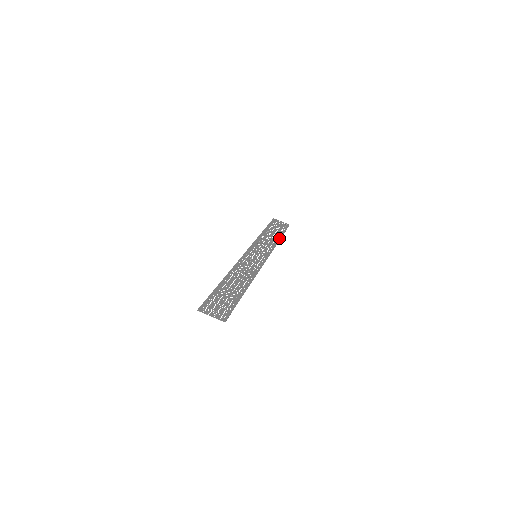
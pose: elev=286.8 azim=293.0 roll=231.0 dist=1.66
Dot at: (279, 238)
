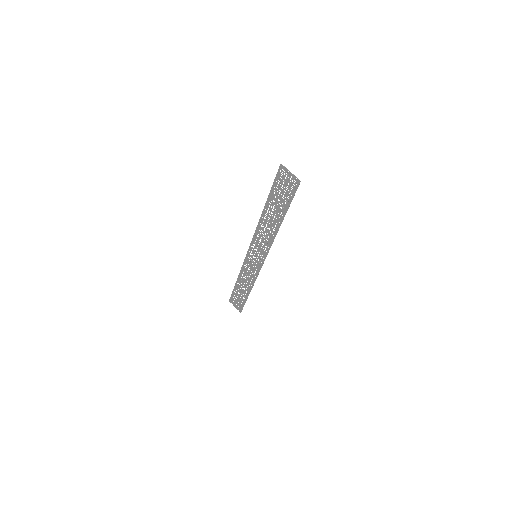
Dot at: (249, 292)
